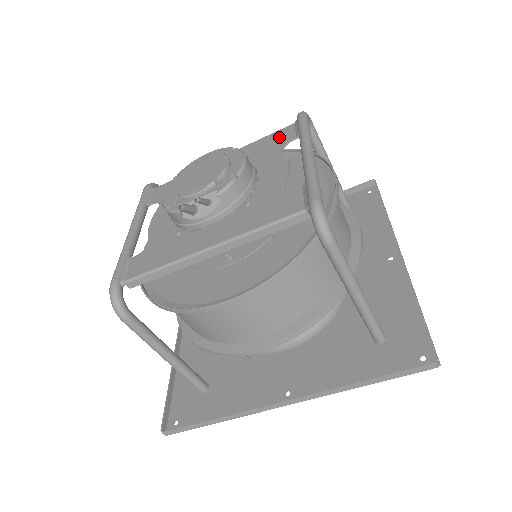
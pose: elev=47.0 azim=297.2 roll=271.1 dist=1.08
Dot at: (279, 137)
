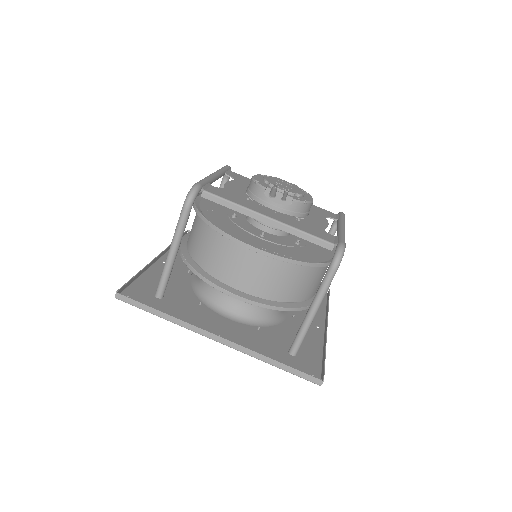
Dot at: (325, 212)
